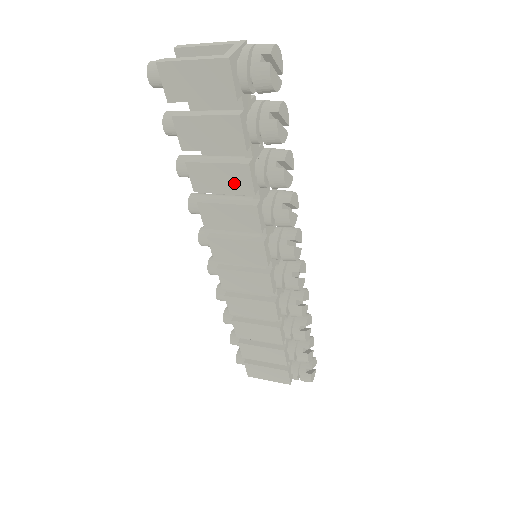
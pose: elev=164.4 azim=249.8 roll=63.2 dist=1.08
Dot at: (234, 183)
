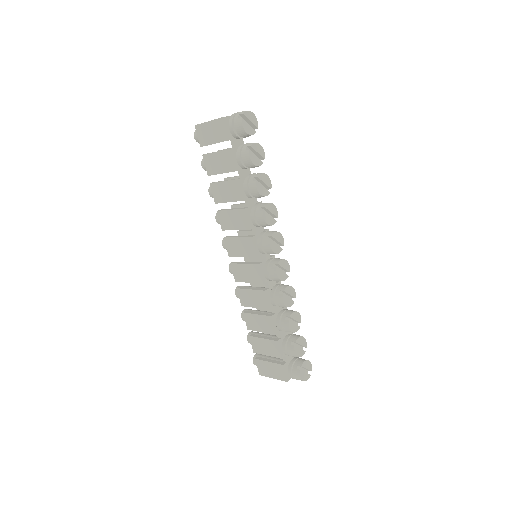
Dot at: (233, 194)
